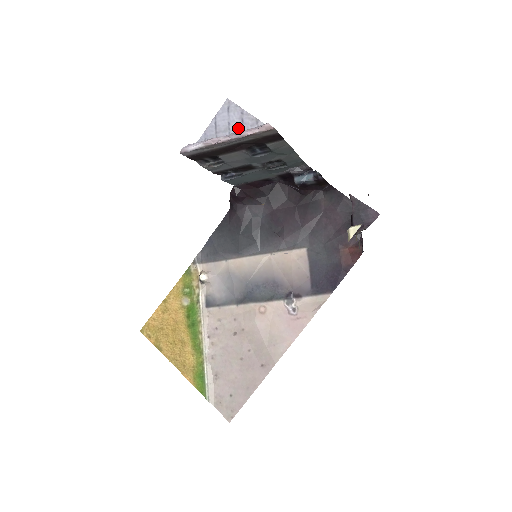
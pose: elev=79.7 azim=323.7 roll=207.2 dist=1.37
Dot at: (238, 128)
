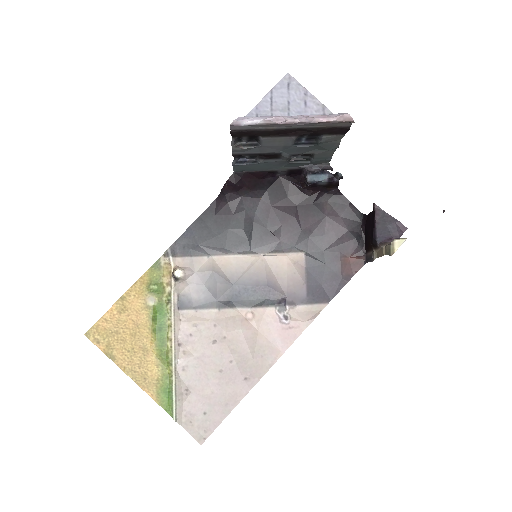
Dot at: (299, 110)
